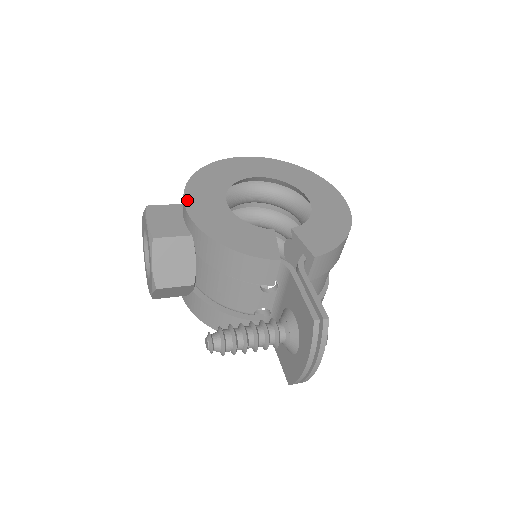
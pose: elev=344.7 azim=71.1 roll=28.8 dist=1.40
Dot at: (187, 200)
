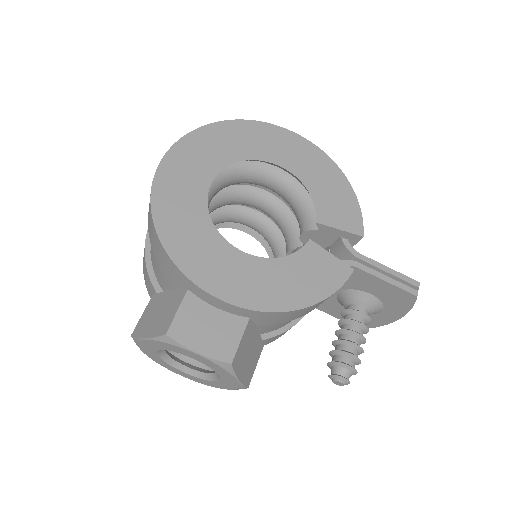
Dot at: (212, 290)
